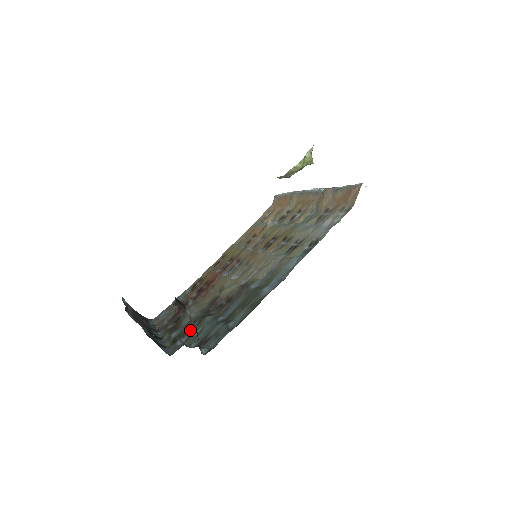
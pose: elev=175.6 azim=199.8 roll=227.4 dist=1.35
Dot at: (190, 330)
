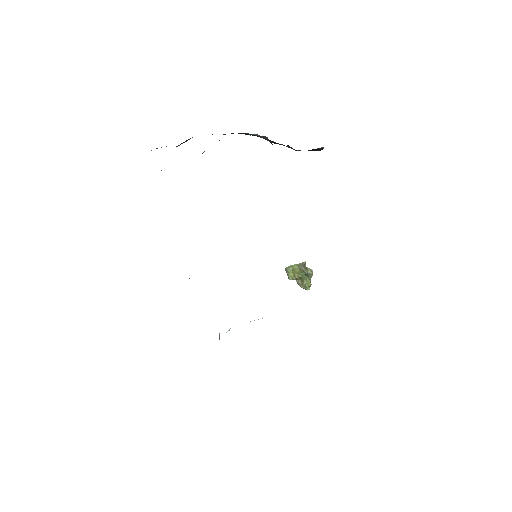
Dot at: occluded
